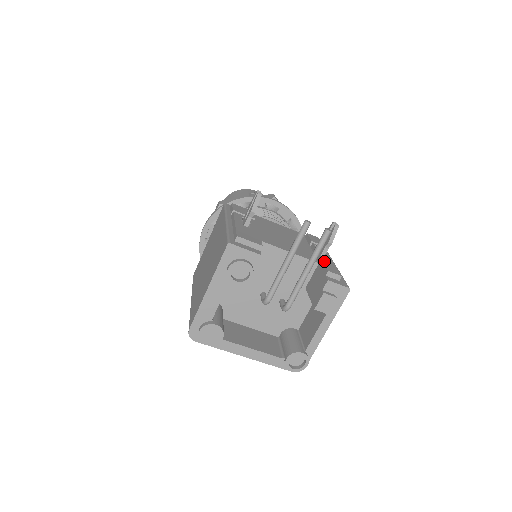
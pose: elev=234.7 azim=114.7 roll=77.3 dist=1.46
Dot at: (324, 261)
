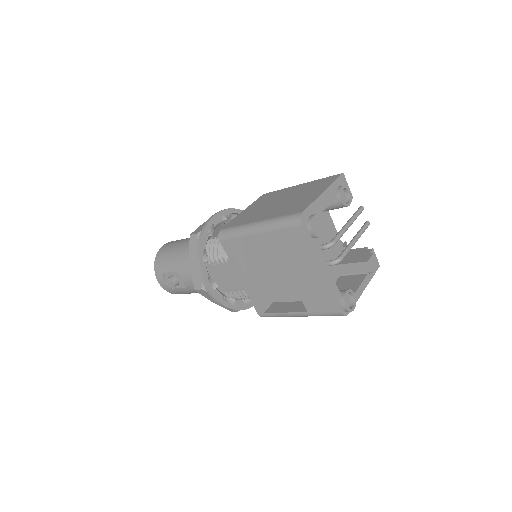
Dot at: (351, 250)
